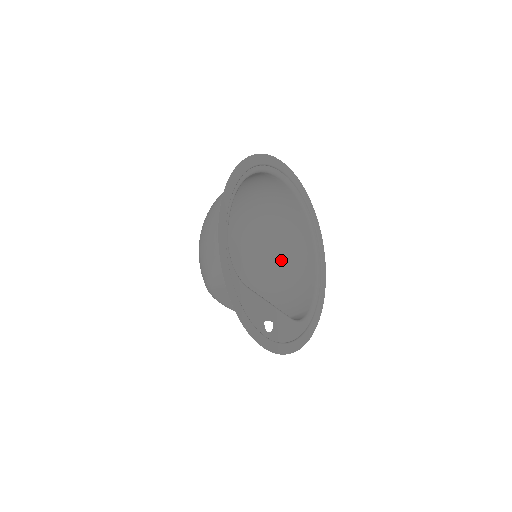
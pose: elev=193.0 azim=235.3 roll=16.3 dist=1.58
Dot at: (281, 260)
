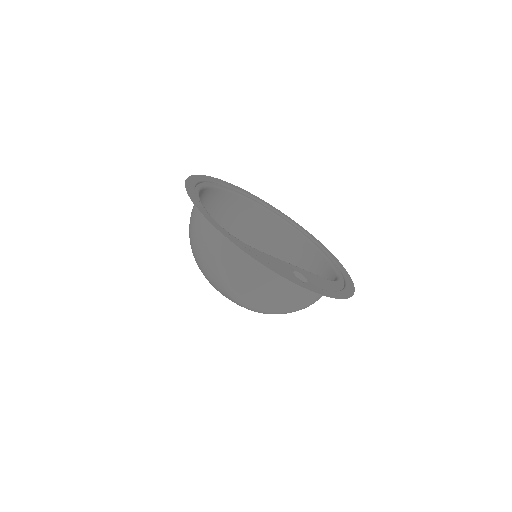
Dot at: occluded
